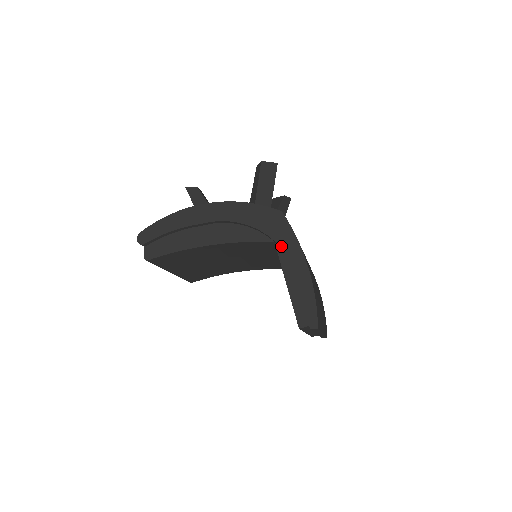
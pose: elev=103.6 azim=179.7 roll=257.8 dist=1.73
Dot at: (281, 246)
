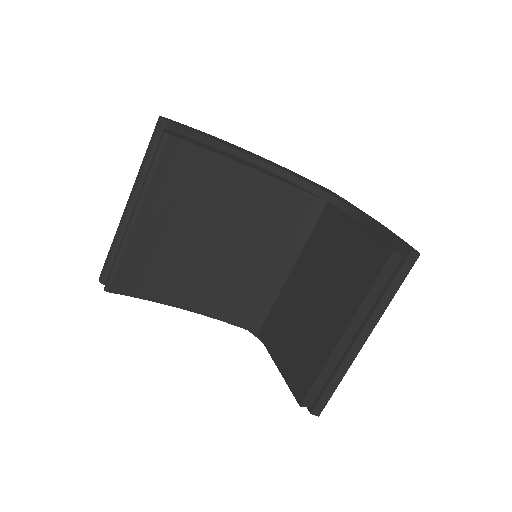
Dot at: (341, 201)
